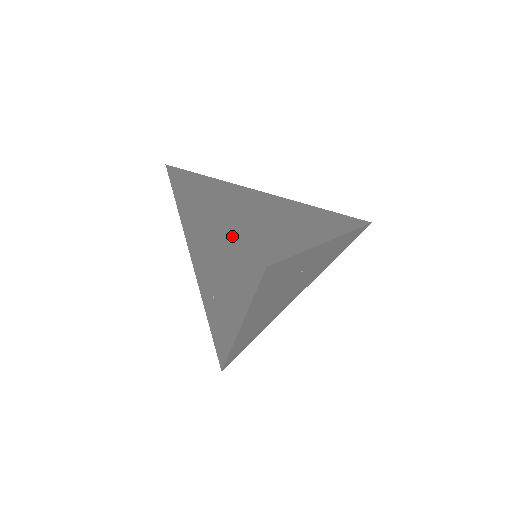
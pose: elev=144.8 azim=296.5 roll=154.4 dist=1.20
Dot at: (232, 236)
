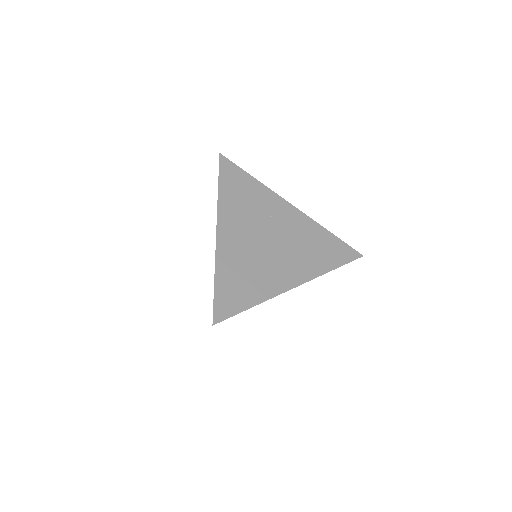
Dot at: occluded
